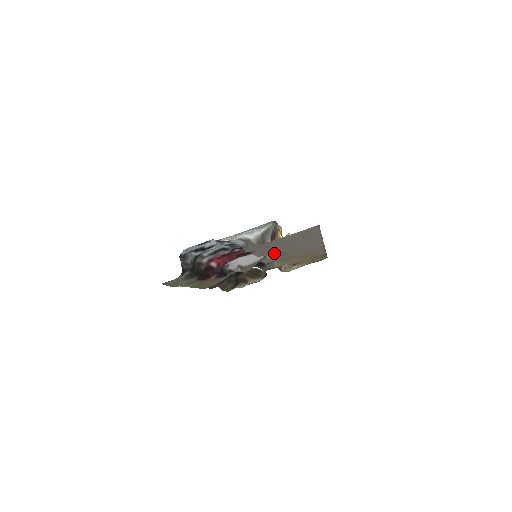
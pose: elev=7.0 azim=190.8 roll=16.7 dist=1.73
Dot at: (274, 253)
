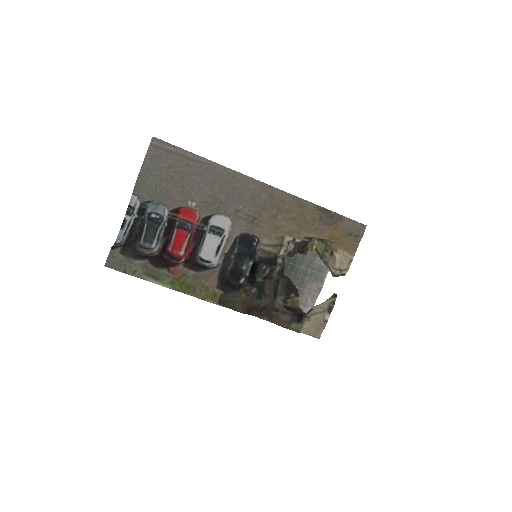
Dot at: (193, 203)
